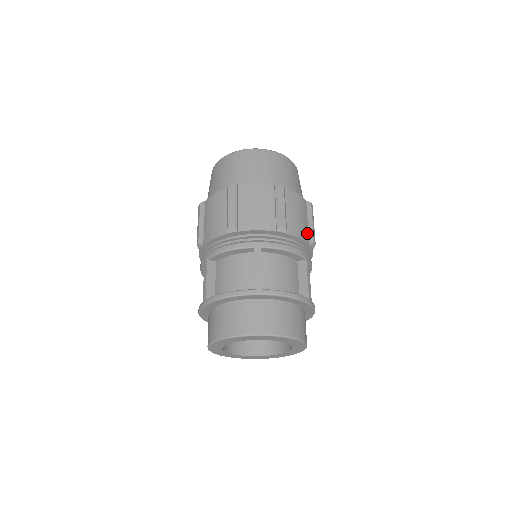
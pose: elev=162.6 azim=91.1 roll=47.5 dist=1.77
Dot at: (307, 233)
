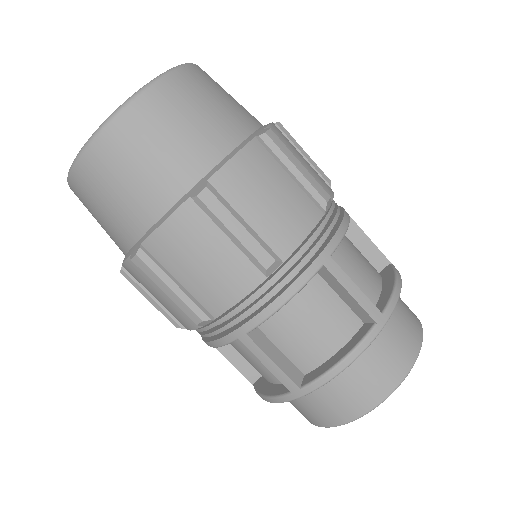
Dot at: occluded
